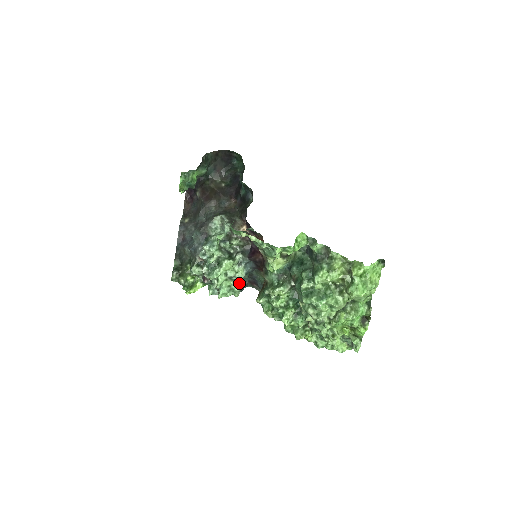
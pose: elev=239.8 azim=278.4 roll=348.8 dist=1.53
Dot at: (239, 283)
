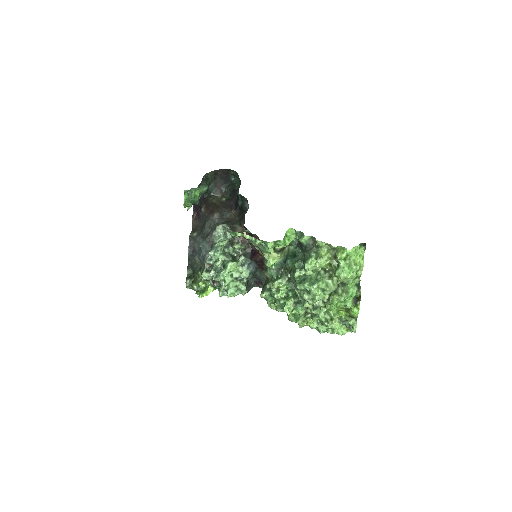
Dot at: (245, 283)
